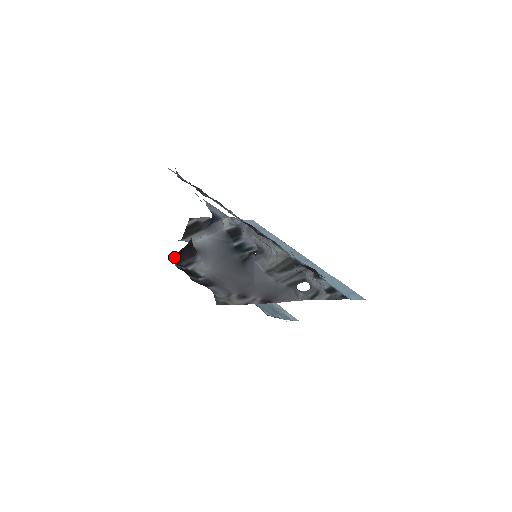
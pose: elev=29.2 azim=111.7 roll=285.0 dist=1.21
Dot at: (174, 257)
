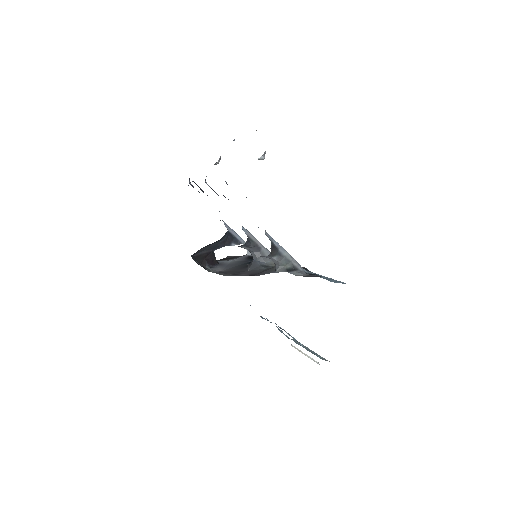
Dot at: (195, 257)
